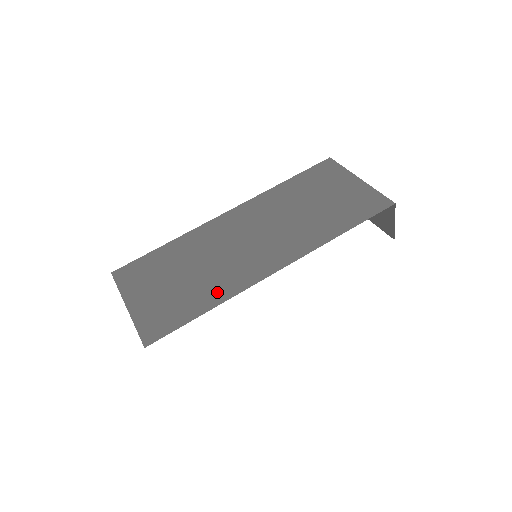
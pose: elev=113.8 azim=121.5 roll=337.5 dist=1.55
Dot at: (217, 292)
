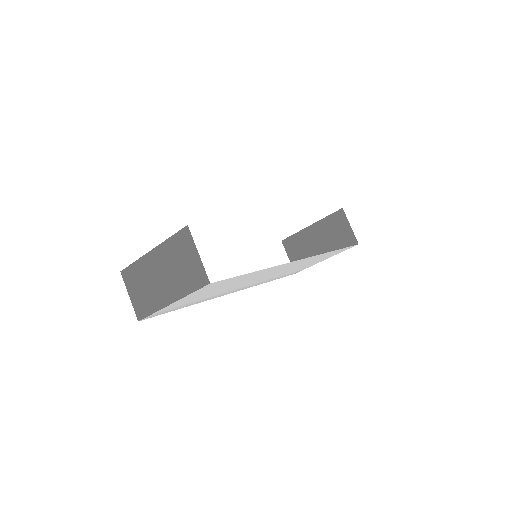
Dot at: occluded
